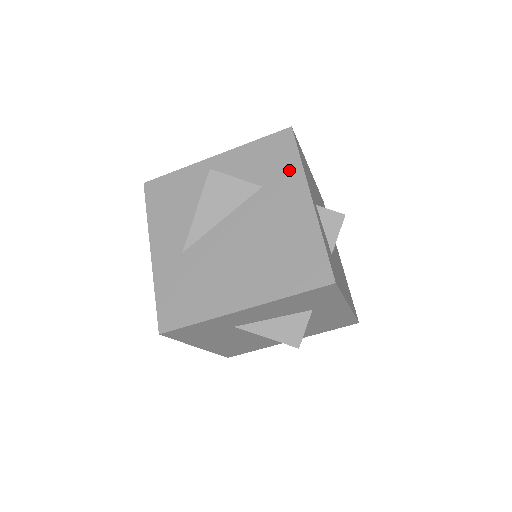
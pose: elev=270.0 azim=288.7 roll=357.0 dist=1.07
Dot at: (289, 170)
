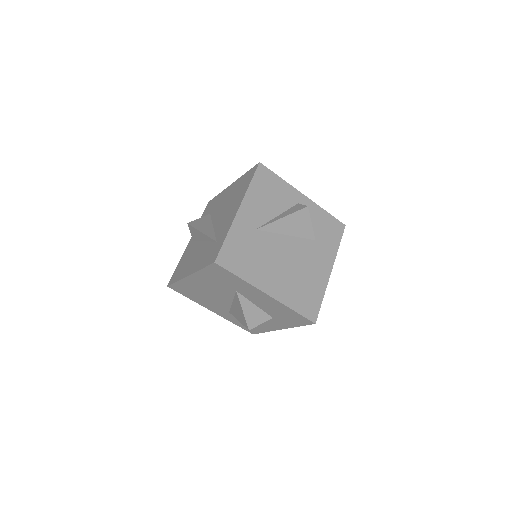
Dot at: (331, 246)
